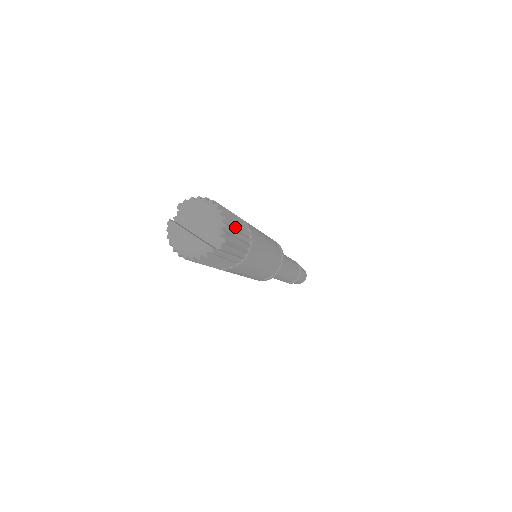
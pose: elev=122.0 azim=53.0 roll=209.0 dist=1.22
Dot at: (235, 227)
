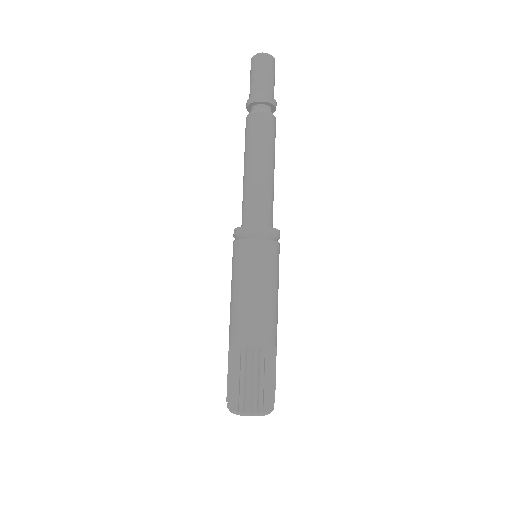
Dot at: (268, 384)
